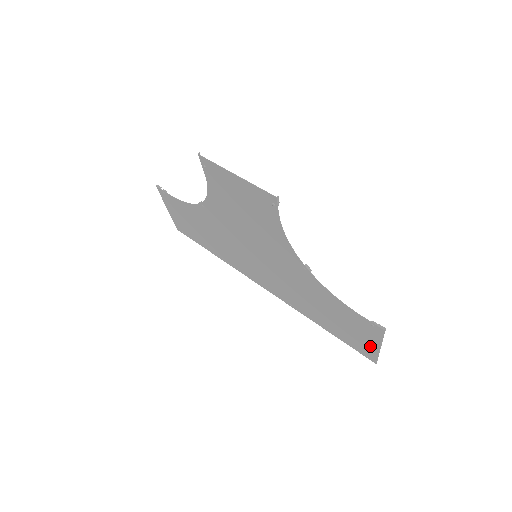
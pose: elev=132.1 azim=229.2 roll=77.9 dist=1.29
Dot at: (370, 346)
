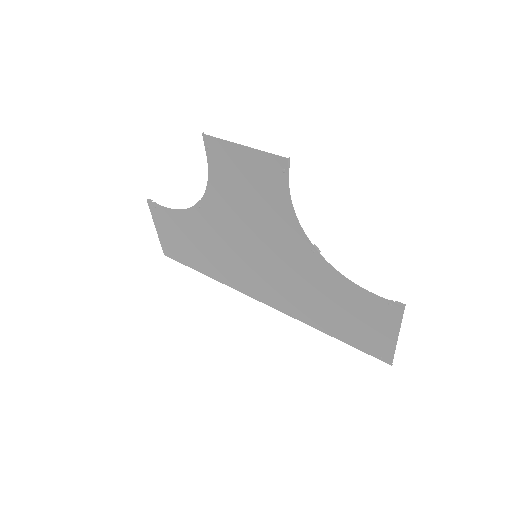
Dot at: (385, 339)
